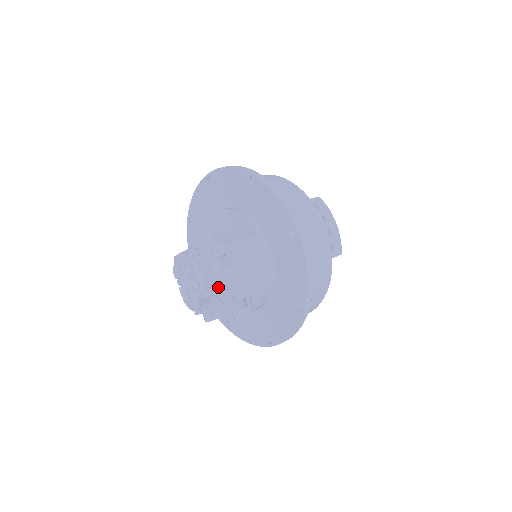
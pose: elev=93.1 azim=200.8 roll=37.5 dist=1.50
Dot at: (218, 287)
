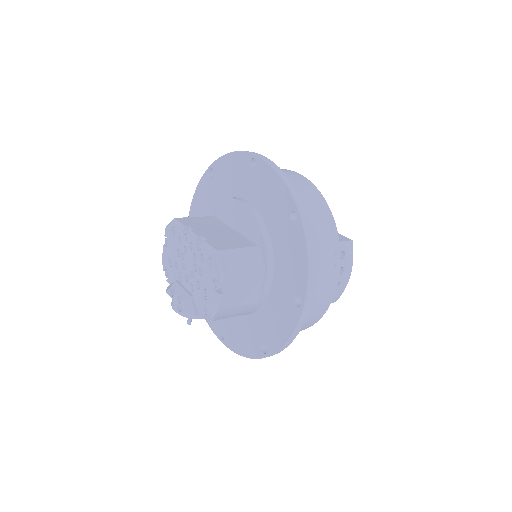
Dot at: (199, 295)
